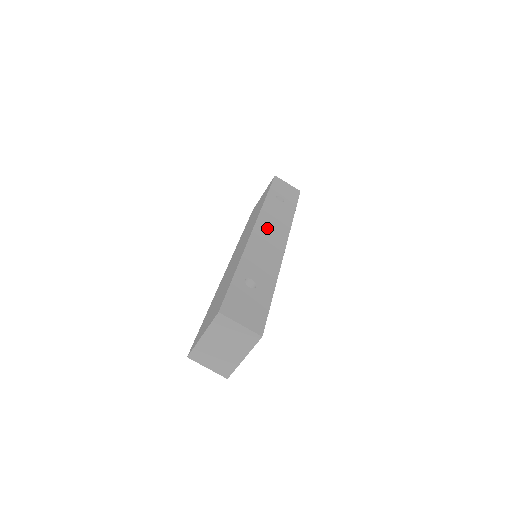
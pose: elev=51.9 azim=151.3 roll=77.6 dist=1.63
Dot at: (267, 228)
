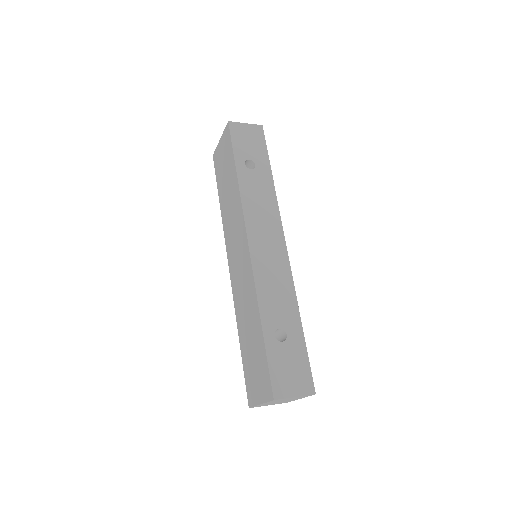
Dot at: (260, 233)
